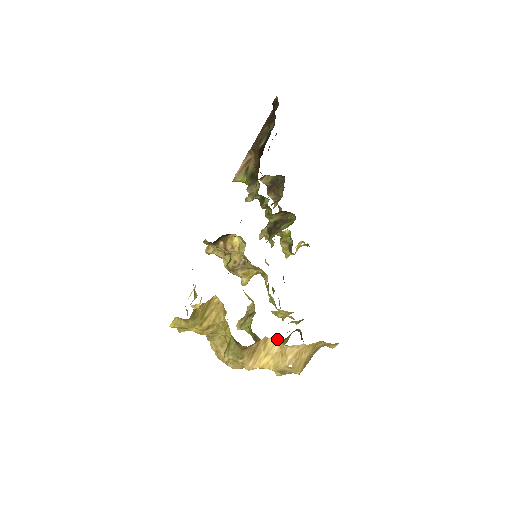
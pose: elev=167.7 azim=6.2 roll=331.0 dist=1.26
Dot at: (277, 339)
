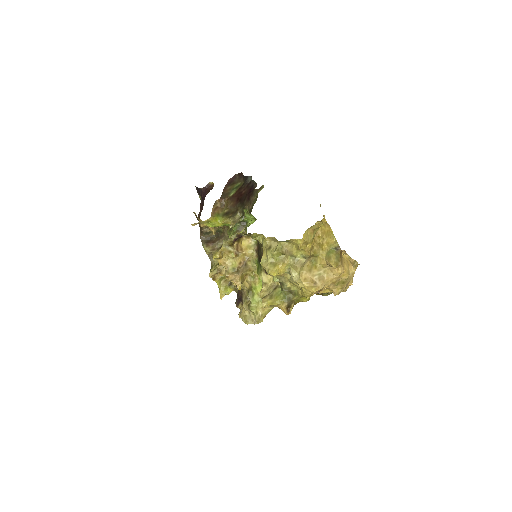
Dot at: (344, 255)
